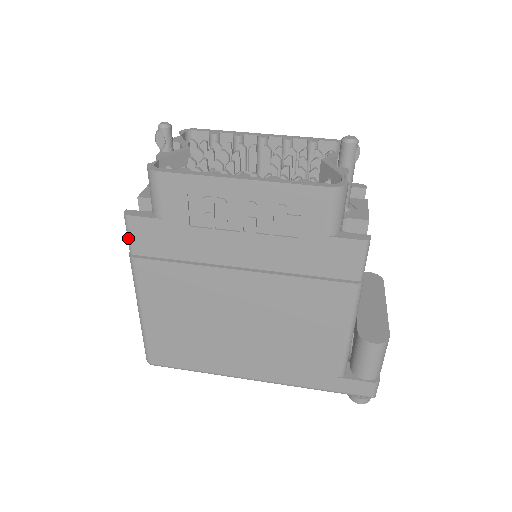
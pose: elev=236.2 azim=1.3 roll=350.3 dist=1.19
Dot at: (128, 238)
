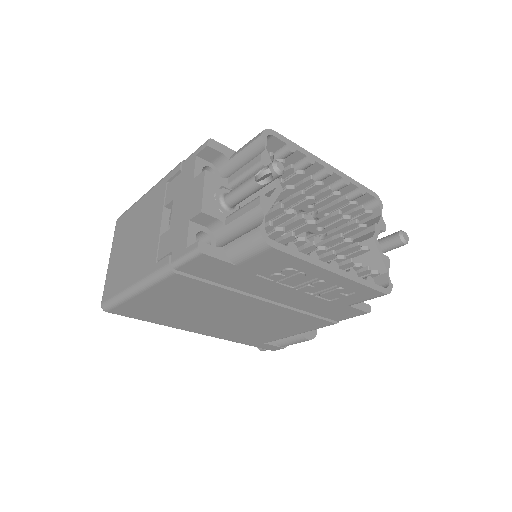
Dot at: (183, 261)
